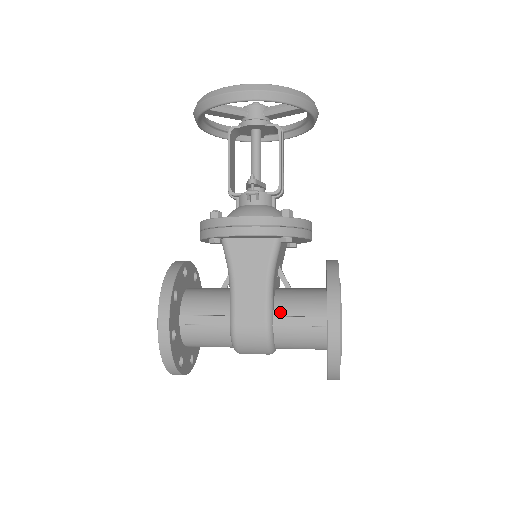
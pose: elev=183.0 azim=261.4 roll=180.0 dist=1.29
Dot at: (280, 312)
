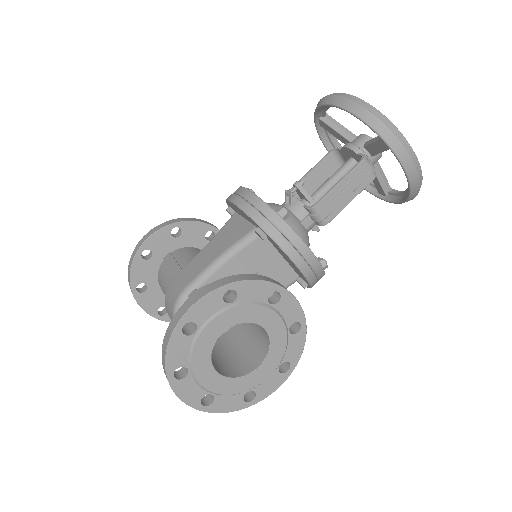
Dot at: occluded
